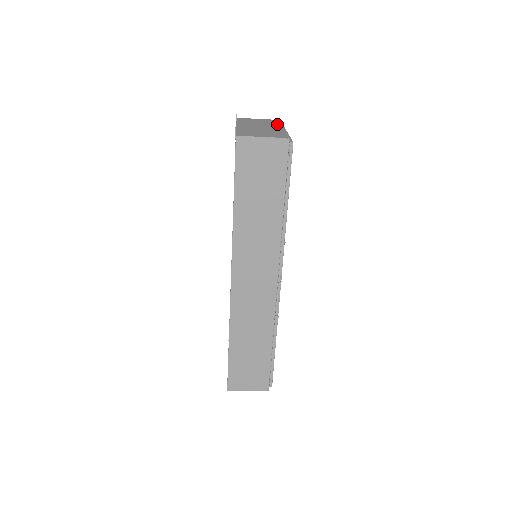
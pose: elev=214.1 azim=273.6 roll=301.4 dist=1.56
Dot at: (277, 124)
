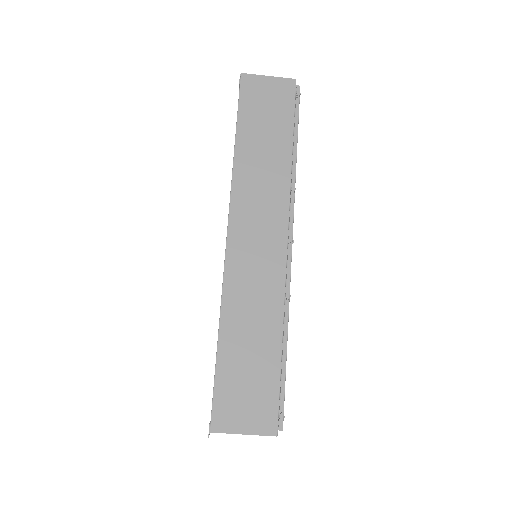
Dot at: occluded
